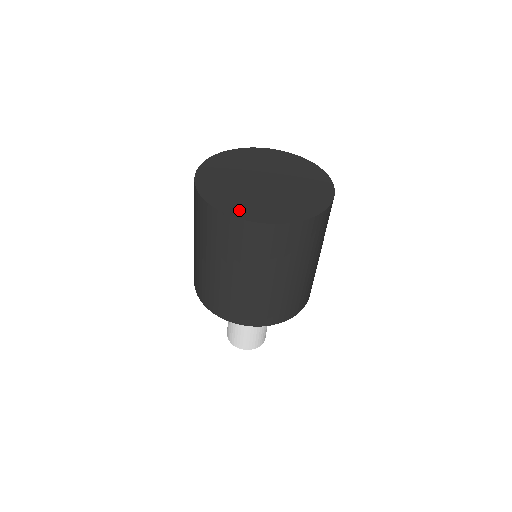
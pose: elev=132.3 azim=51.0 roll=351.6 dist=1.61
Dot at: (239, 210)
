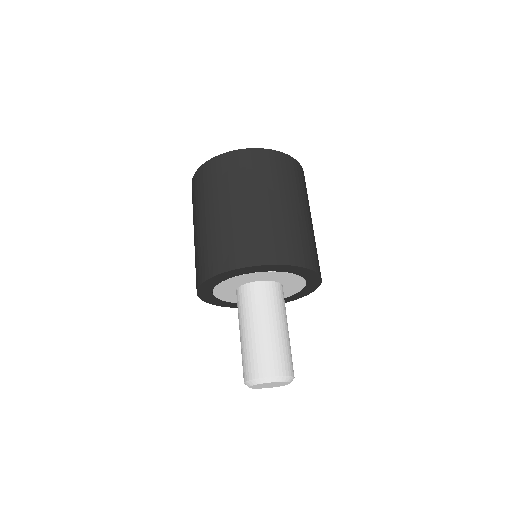
Dot at: occluded
